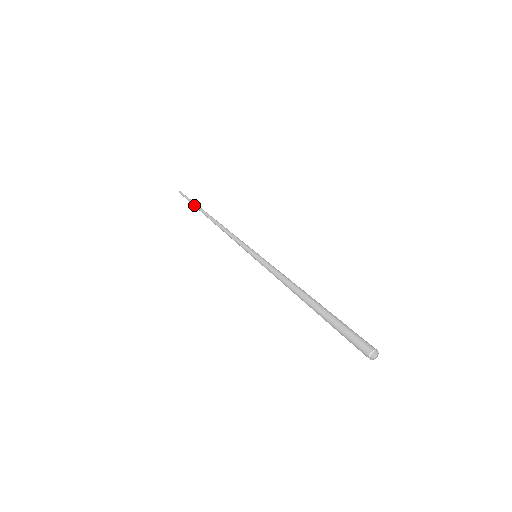
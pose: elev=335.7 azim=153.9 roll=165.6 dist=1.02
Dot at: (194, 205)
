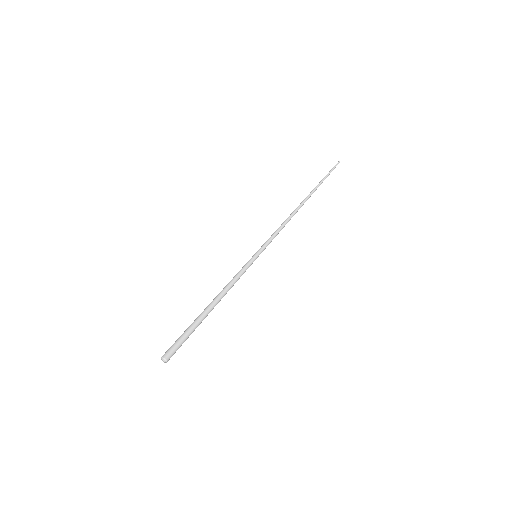
Dot at: (319, 183)
